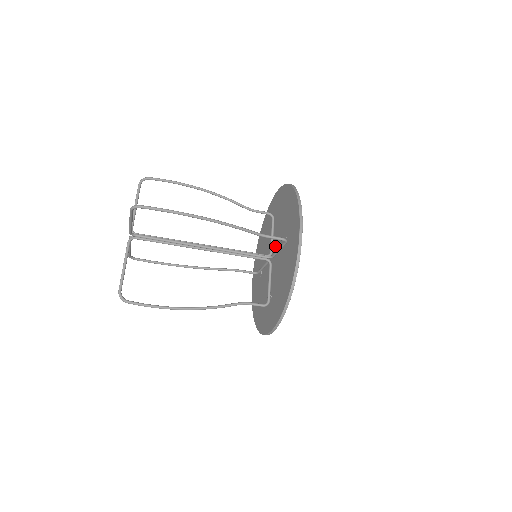
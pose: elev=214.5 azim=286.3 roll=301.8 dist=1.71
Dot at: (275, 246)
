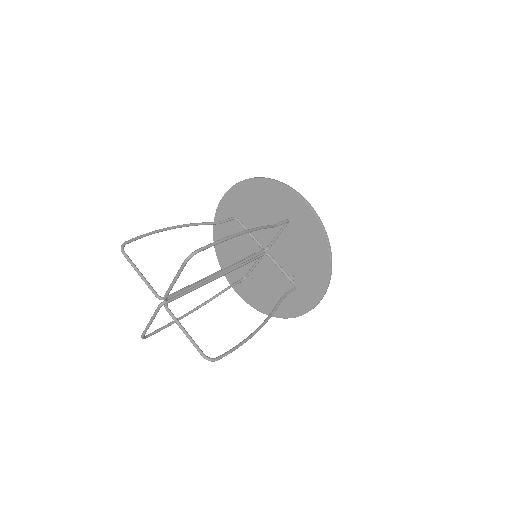
Dot at: (276, 251)
